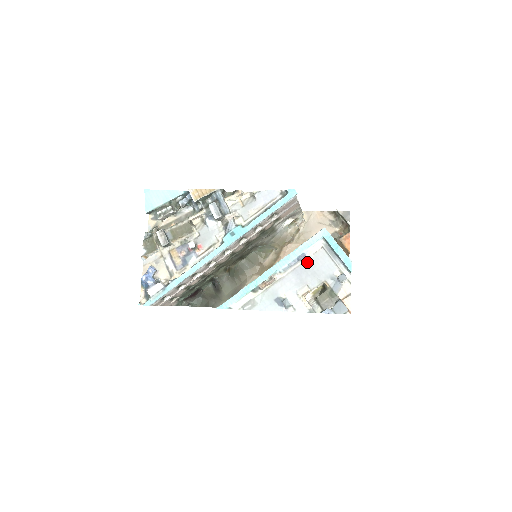
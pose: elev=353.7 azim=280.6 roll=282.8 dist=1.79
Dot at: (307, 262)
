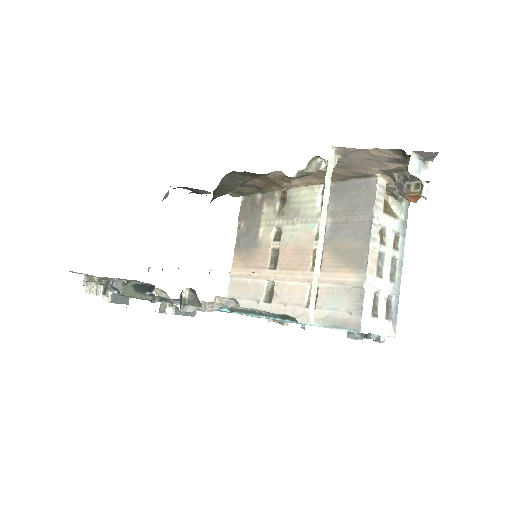
Dot at: occluded
